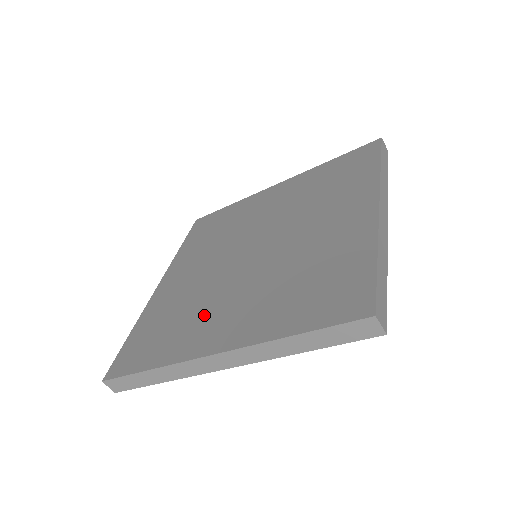
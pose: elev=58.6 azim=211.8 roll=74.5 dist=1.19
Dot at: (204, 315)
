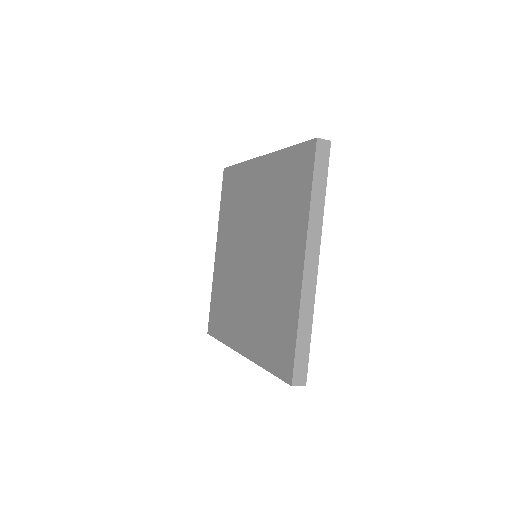
Dot at: (236, 312)
